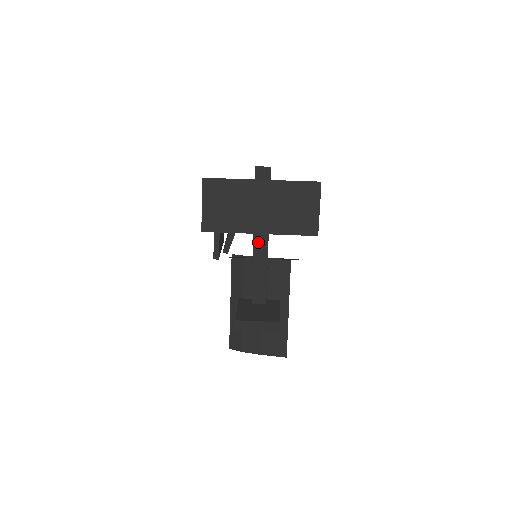
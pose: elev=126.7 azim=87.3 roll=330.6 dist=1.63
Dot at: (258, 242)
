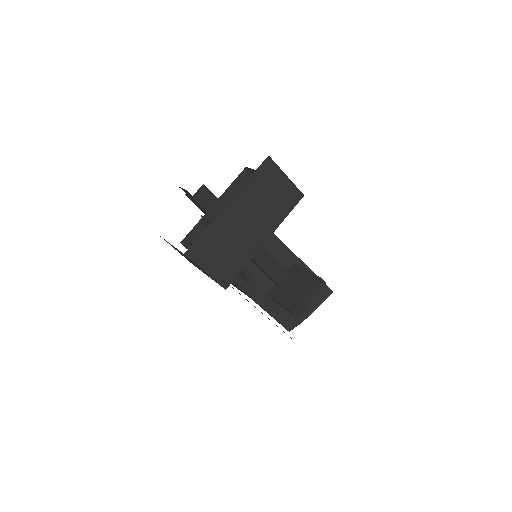
Dot at: occluded
